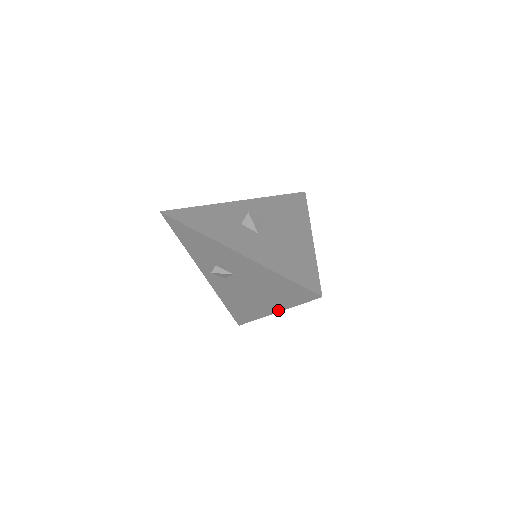
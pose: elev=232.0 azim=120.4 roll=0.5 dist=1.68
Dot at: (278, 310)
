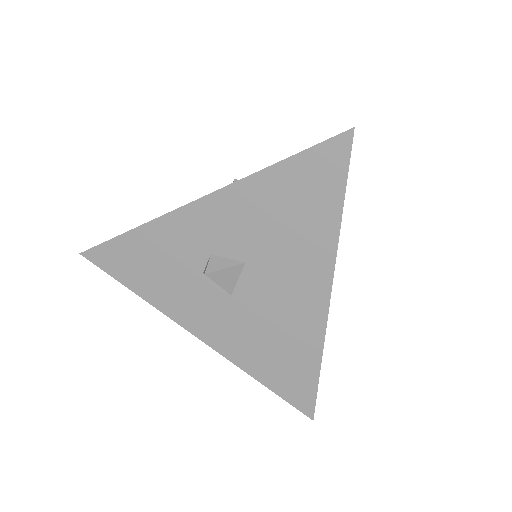
Dot at: occluded
